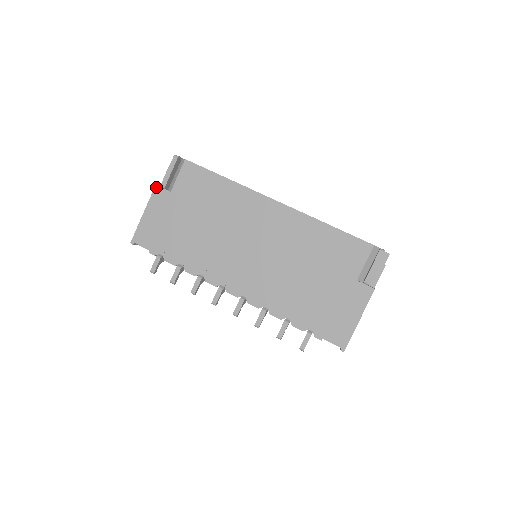
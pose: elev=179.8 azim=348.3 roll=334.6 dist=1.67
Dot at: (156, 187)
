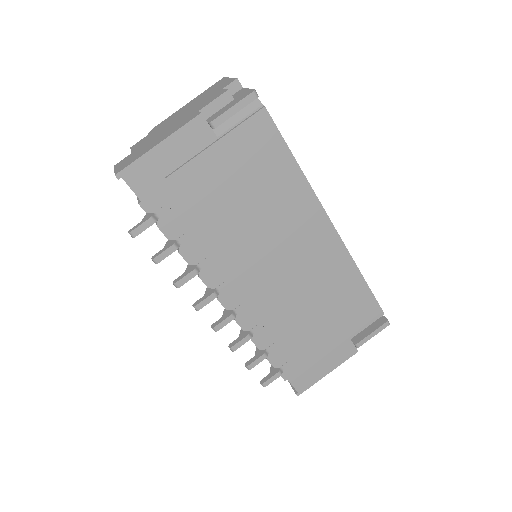
Dot at: (200, 117)
